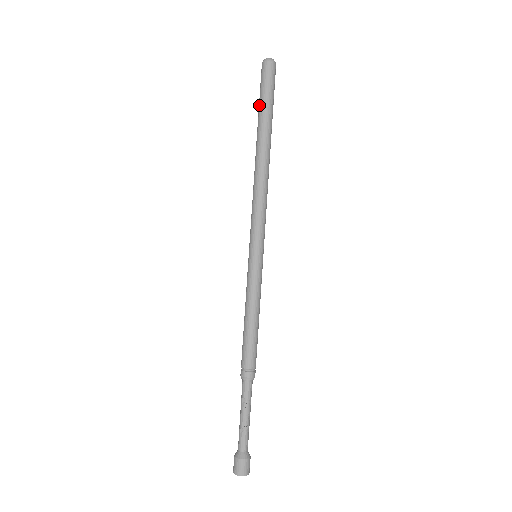
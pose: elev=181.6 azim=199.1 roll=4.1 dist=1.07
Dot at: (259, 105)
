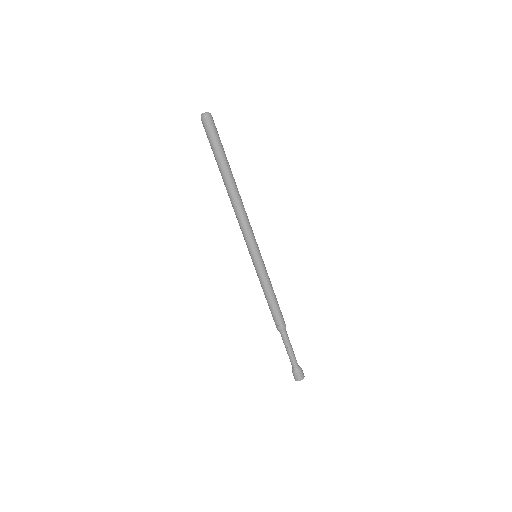
Dot at: (213, 153)
